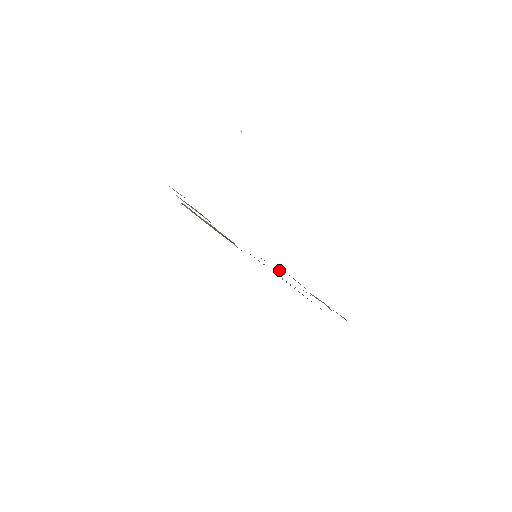
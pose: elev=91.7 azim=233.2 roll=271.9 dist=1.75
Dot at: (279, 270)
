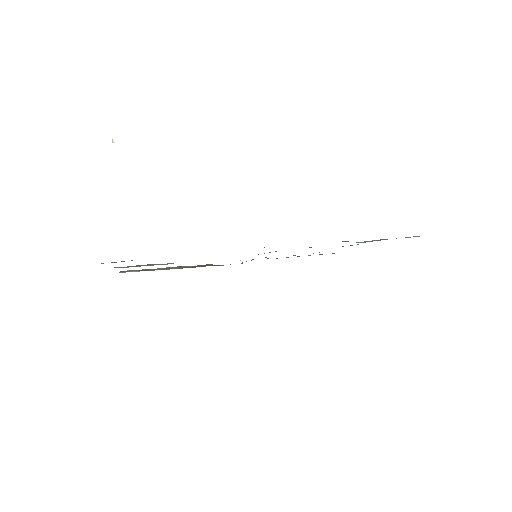
Dot at: occluded
